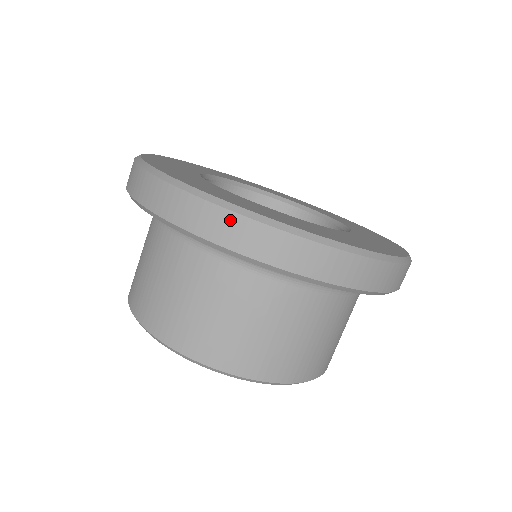
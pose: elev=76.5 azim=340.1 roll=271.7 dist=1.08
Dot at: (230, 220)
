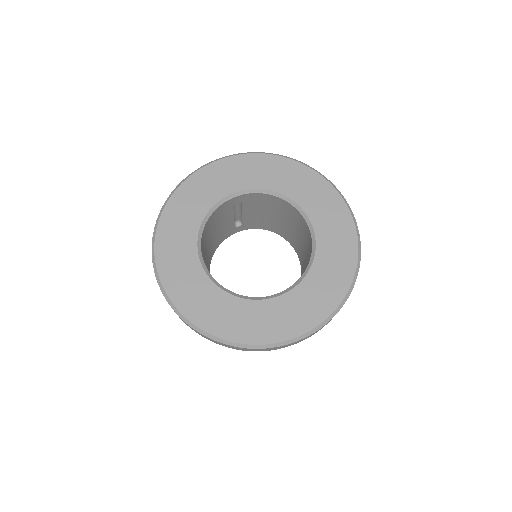
Dot at: (272, 348)
